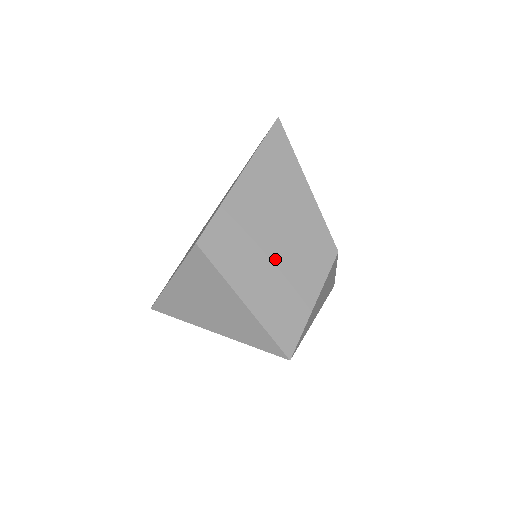
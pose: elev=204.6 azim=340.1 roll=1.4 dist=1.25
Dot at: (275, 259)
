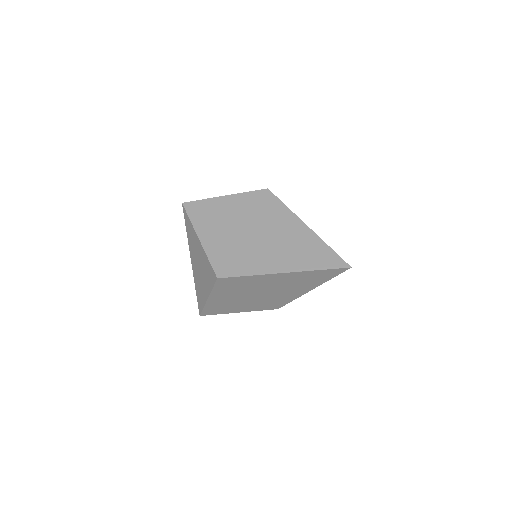
Dot at: (246, 298)
